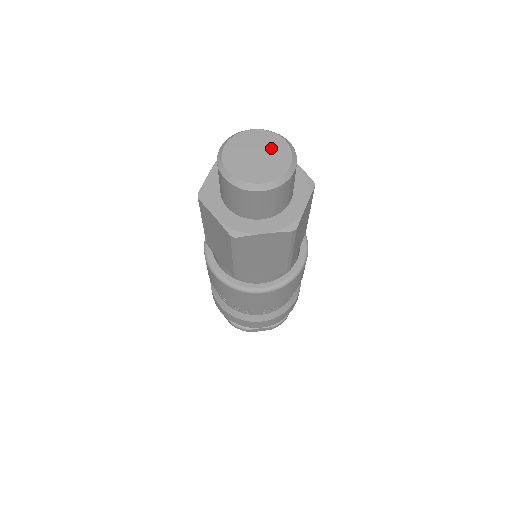
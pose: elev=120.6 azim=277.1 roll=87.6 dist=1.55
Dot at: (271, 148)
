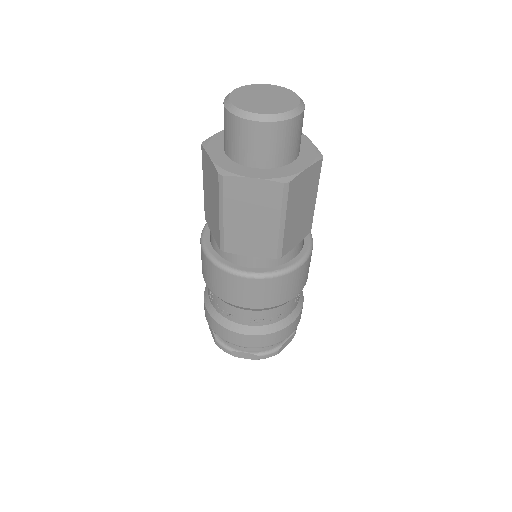
Dot at: (281, 96)
